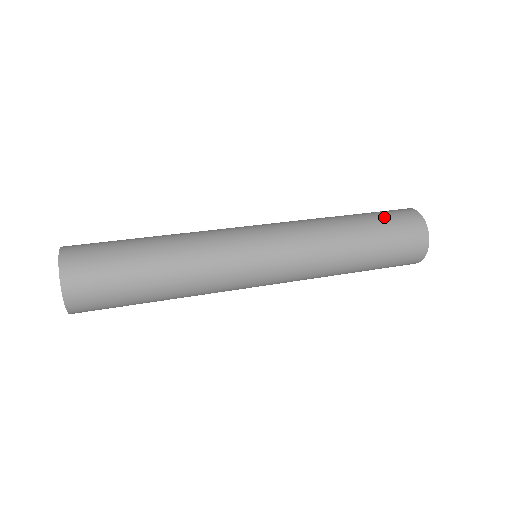
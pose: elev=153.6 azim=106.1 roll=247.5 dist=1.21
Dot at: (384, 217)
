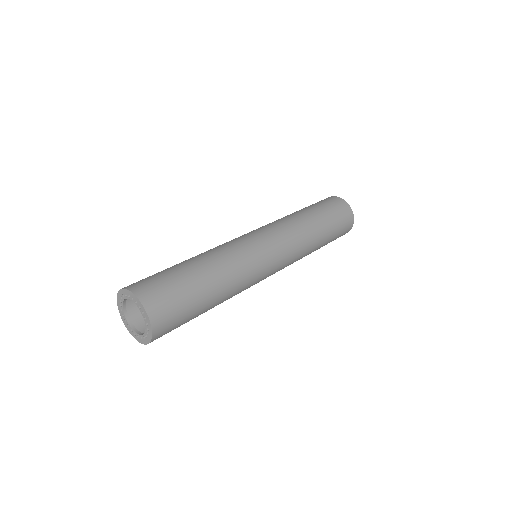
Dot at: (316, 204)
